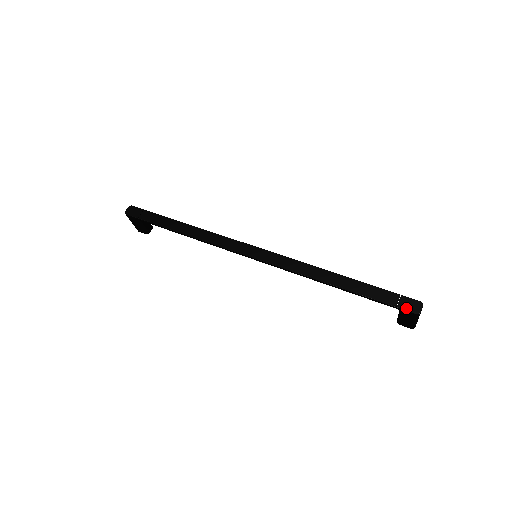
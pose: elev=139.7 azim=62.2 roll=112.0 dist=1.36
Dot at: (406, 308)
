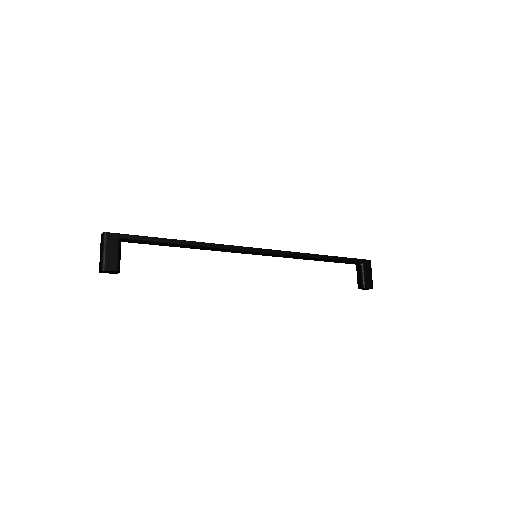
Dot at: (363, 259)
